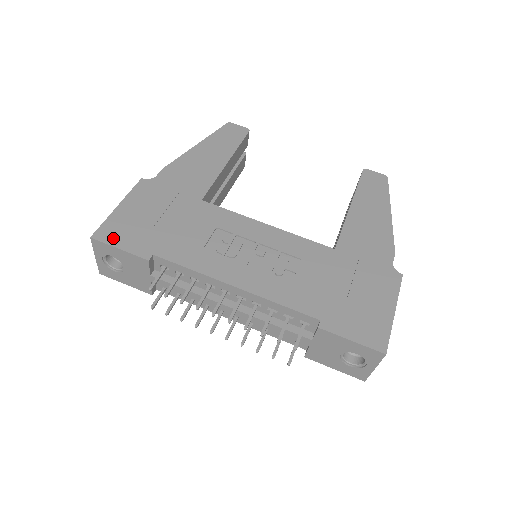
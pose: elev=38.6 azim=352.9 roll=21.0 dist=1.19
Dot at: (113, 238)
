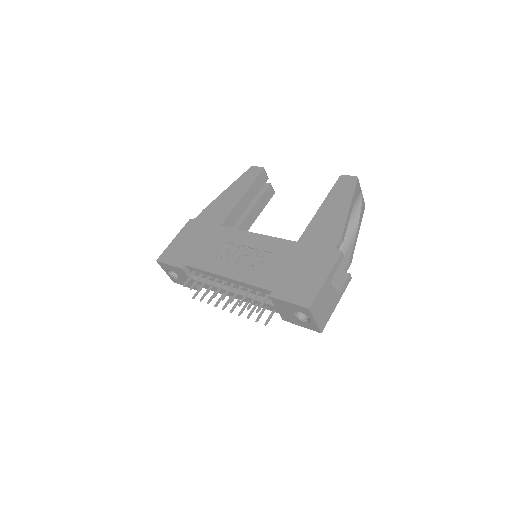
Dot at: (167, 259)
